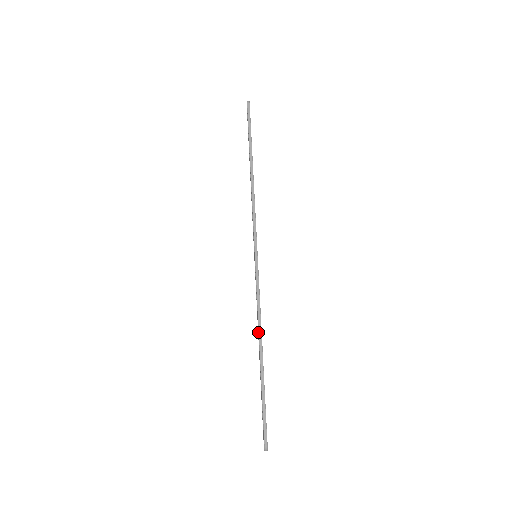
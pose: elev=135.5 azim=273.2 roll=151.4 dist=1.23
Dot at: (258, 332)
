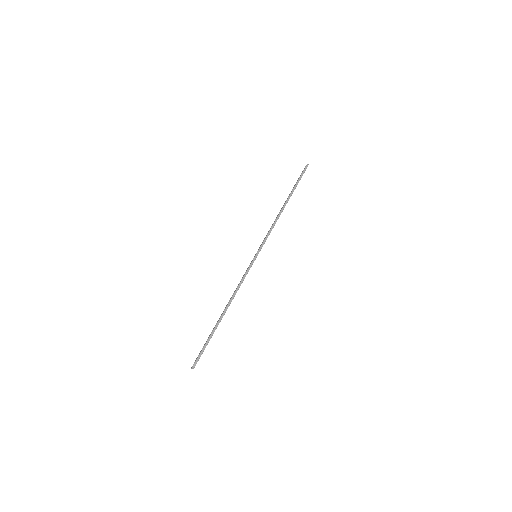
Dot at: (230, 299)
